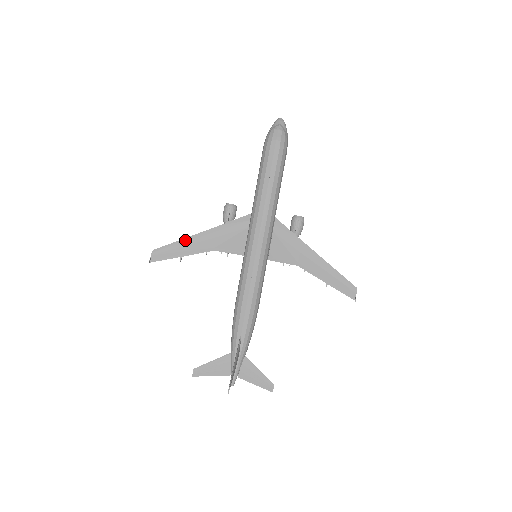
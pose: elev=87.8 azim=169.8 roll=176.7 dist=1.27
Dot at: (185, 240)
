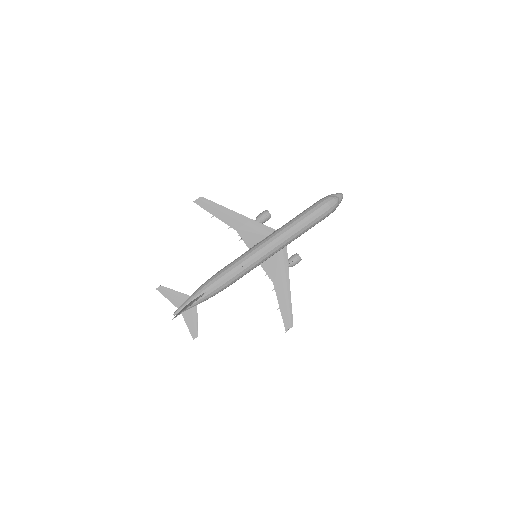
Dot at: (225, 209)
